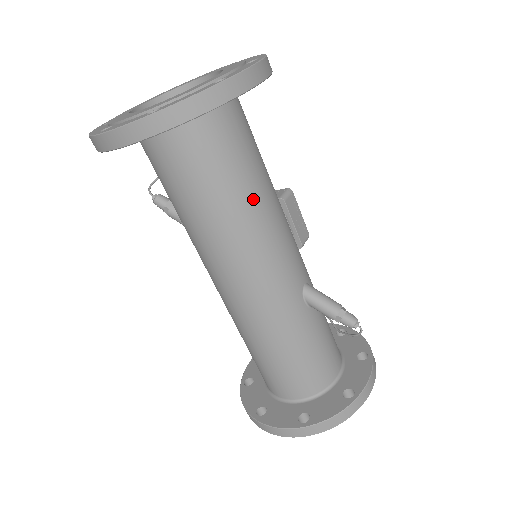
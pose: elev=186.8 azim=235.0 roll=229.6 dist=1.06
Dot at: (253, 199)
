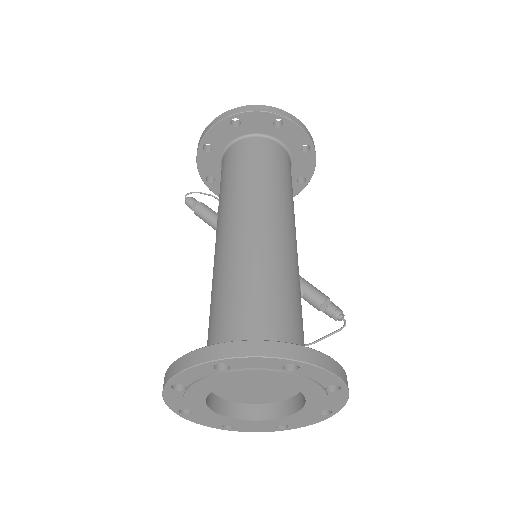
Dot at: (292, 197)
